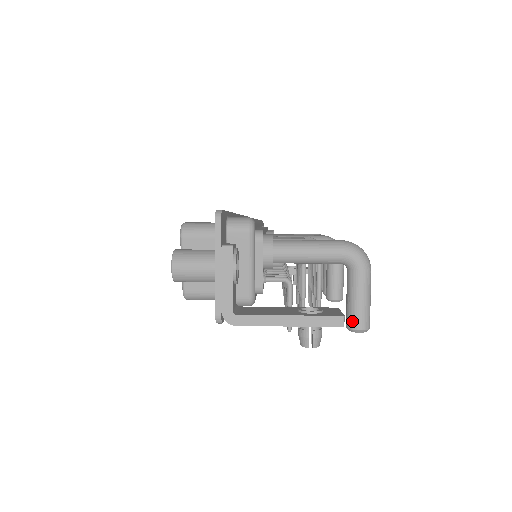
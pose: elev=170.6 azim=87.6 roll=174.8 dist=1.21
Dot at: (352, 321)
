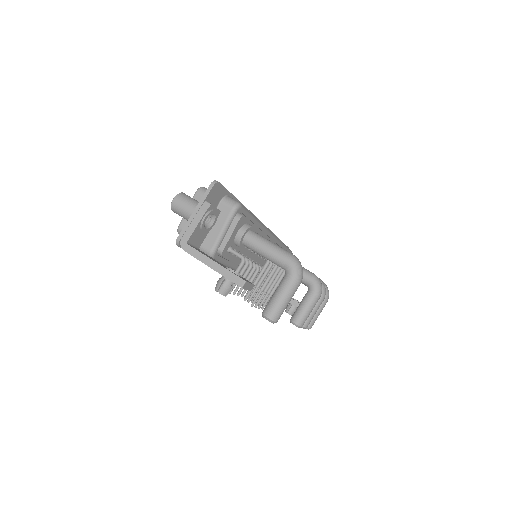
Dot at: (266, 309)
